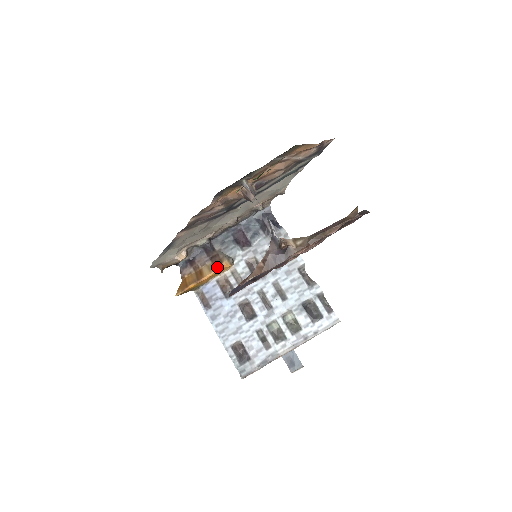
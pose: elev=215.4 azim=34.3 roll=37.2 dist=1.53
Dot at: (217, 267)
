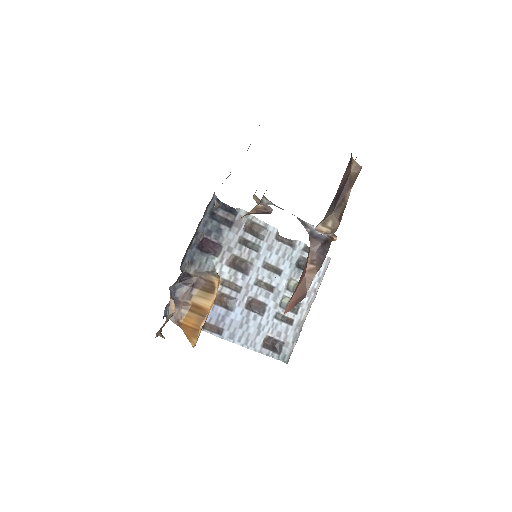
Dot at: (214, 291)
